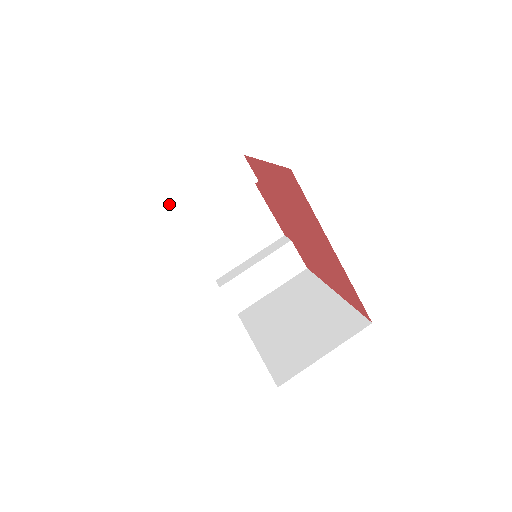
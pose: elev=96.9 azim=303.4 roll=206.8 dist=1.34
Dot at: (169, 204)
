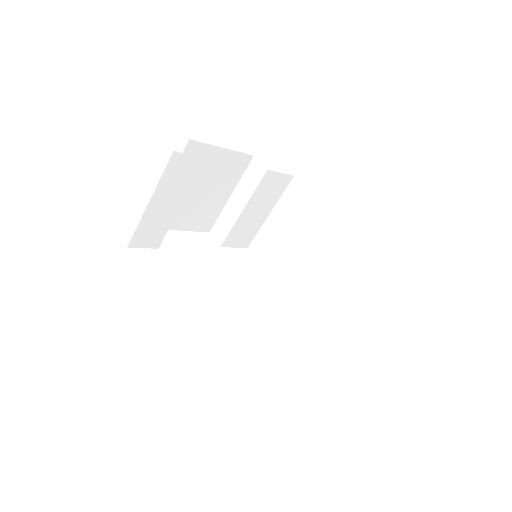
Dot at: (131, 243)
